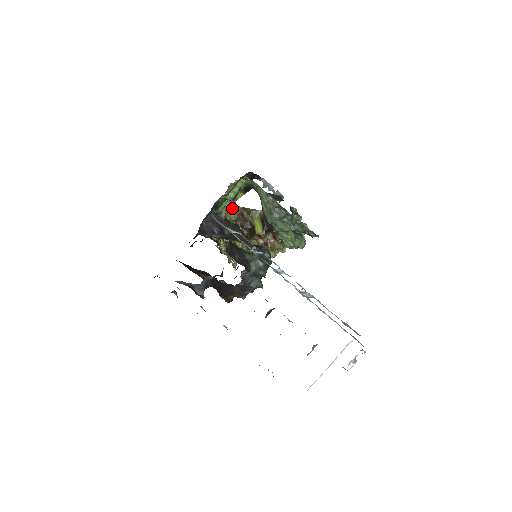
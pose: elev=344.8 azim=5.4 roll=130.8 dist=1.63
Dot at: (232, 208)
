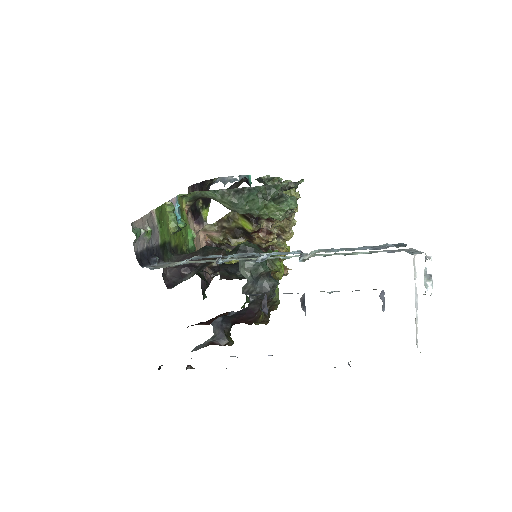
Dot at: (209, 231)
